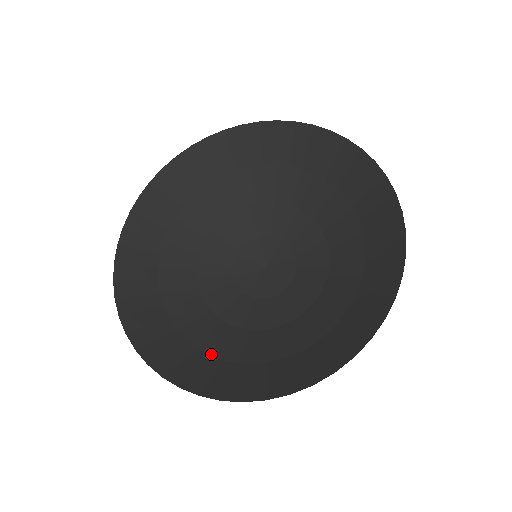
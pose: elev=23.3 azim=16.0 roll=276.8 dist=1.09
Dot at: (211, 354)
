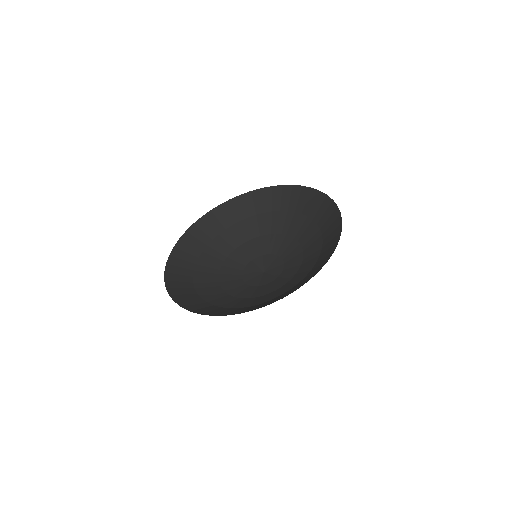
Dot at: (194, 277)
